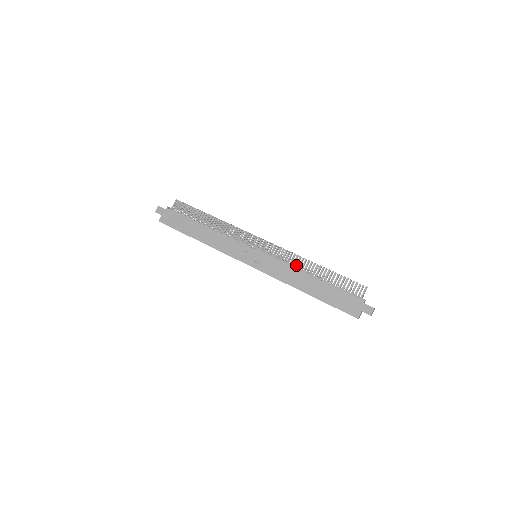
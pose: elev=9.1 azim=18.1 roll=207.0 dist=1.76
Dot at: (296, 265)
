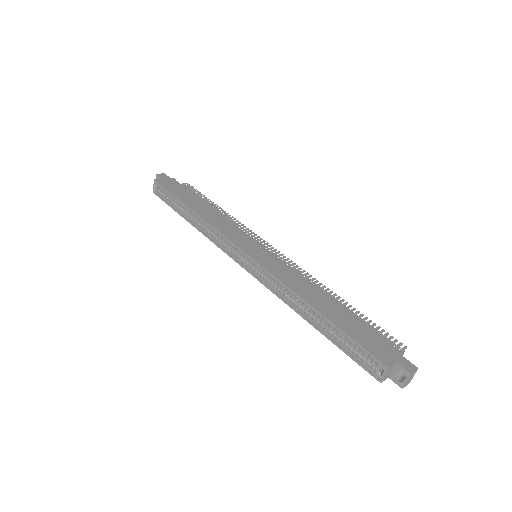
Dot at: occluded
